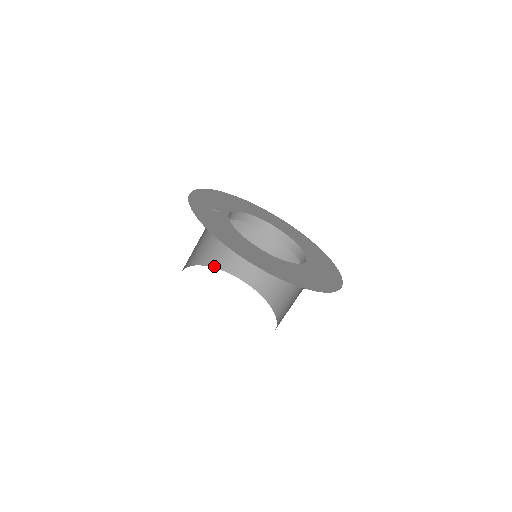
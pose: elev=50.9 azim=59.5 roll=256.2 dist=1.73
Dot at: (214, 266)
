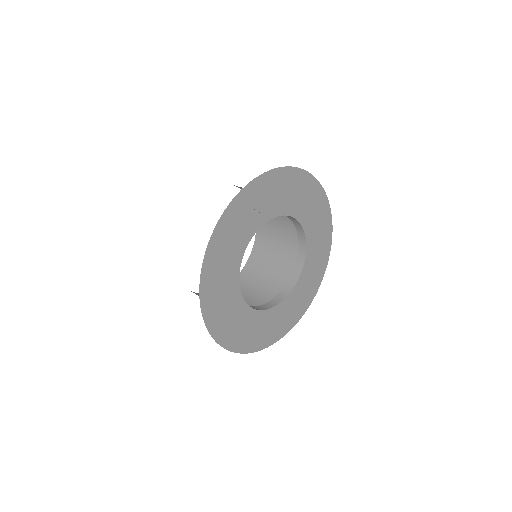
Dot at: occluded
